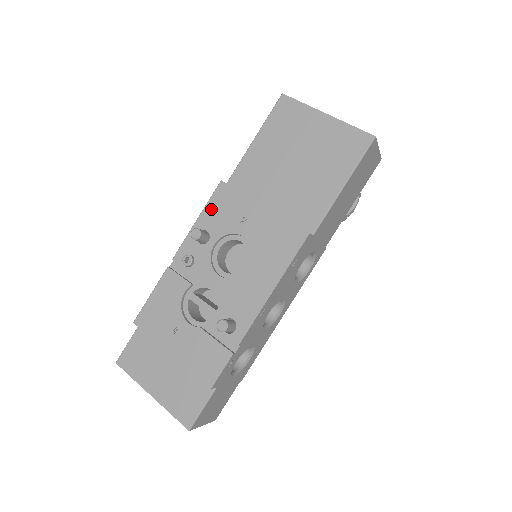
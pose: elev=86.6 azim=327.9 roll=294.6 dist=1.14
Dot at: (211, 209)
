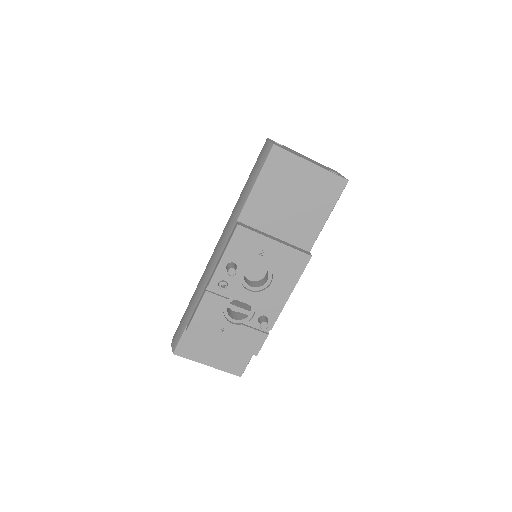
Dot at: (234, 247)
